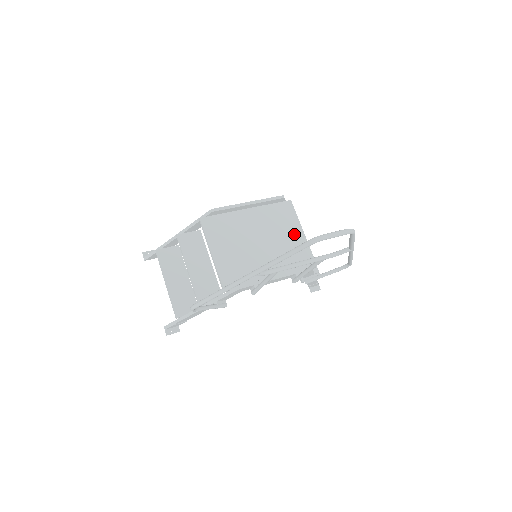
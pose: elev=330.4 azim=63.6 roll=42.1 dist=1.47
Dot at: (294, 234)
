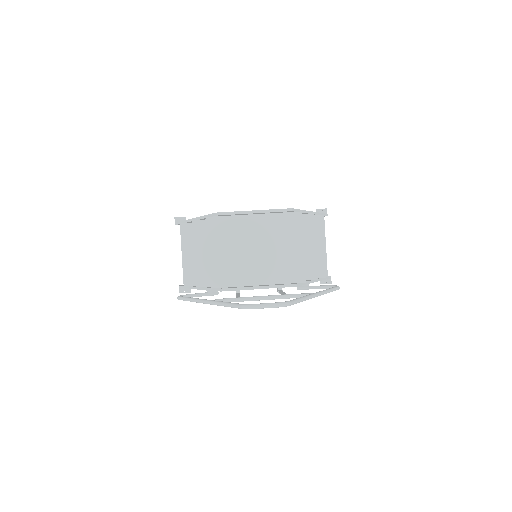
Dot at: (293, 247)
